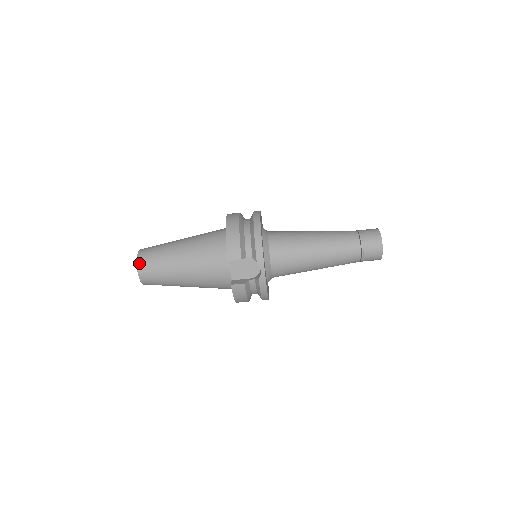
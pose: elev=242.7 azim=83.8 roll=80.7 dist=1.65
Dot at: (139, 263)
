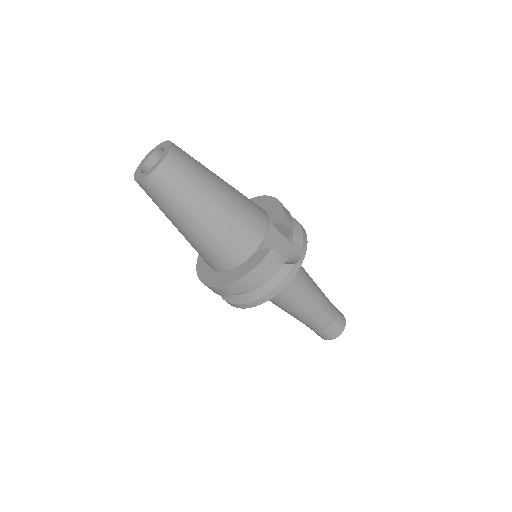
Dot at: (174, 148)
